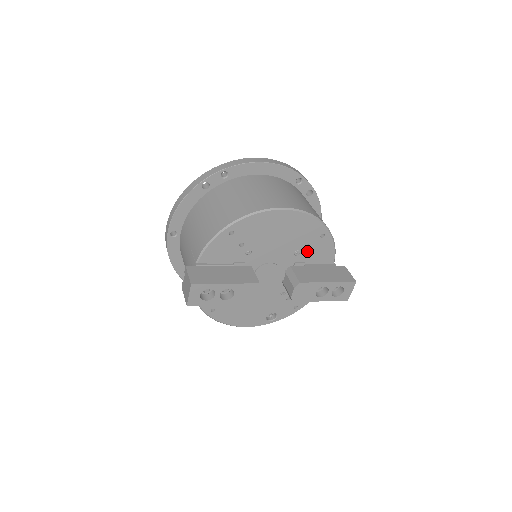
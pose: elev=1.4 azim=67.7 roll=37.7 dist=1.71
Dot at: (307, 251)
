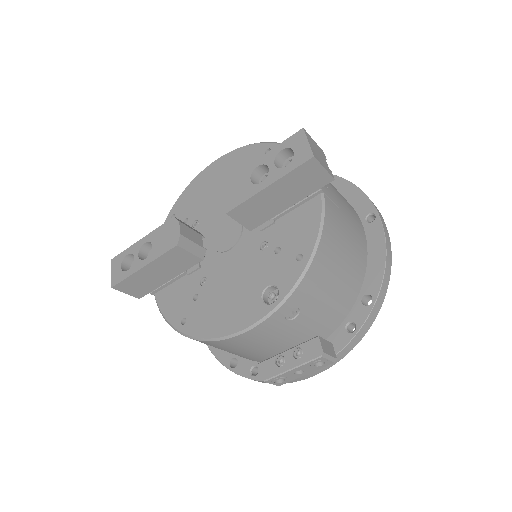
Dot at: occluded
